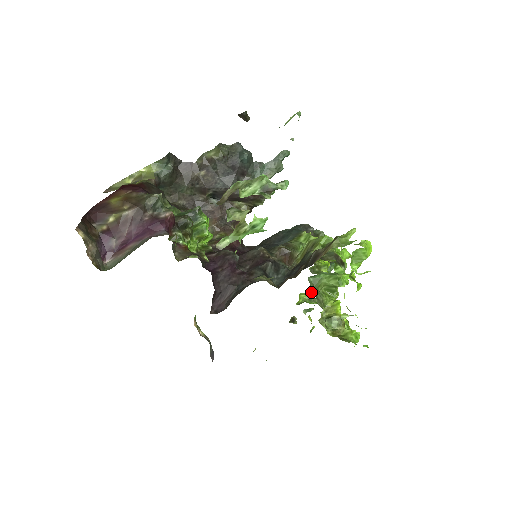
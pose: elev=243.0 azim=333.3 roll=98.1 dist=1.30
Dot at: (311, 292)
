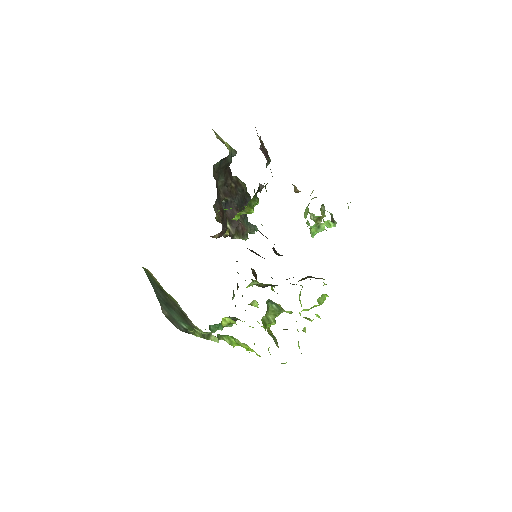
Dot at: occluded
